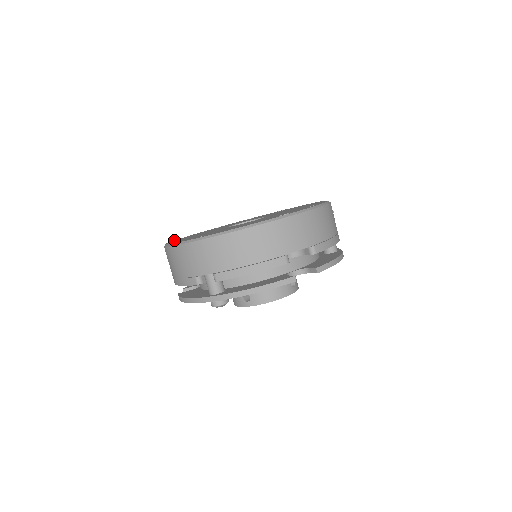
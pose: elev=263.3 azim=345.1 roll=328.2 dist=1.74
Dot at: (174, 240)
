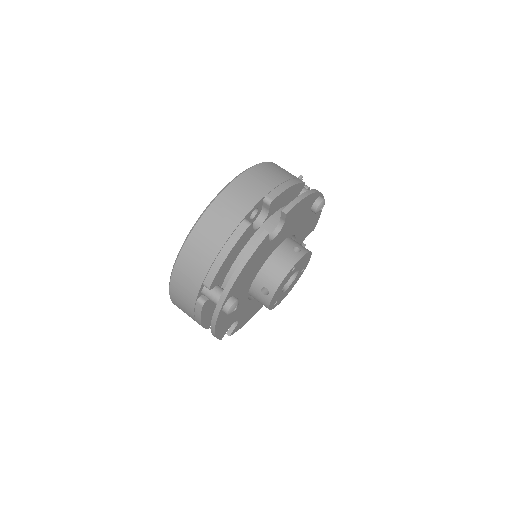
Dot at: occluded
